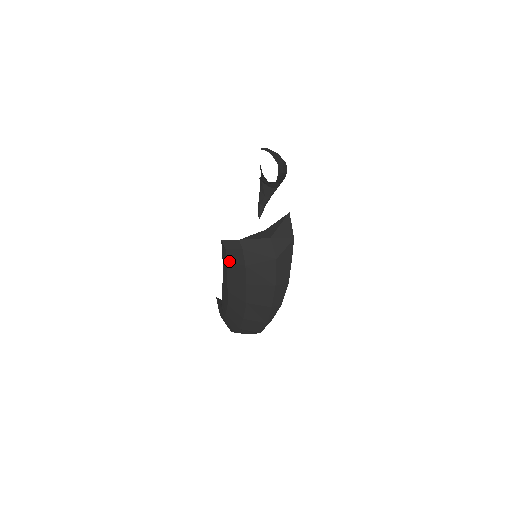
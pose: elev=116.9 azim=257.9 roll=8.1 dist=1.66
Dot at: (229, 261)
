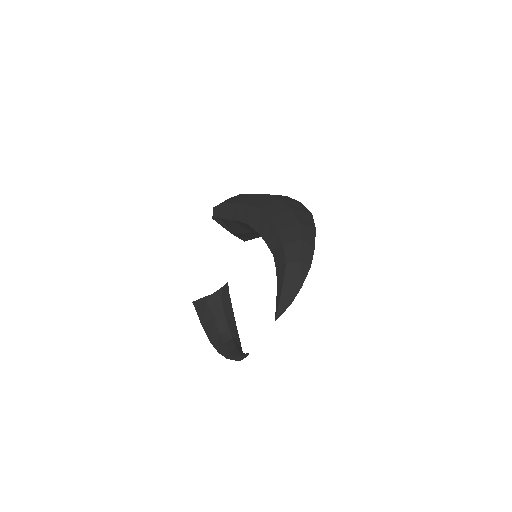
Dot at: (229, 202)
